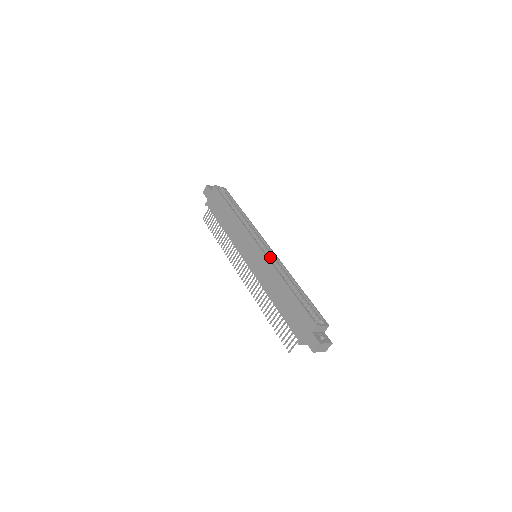
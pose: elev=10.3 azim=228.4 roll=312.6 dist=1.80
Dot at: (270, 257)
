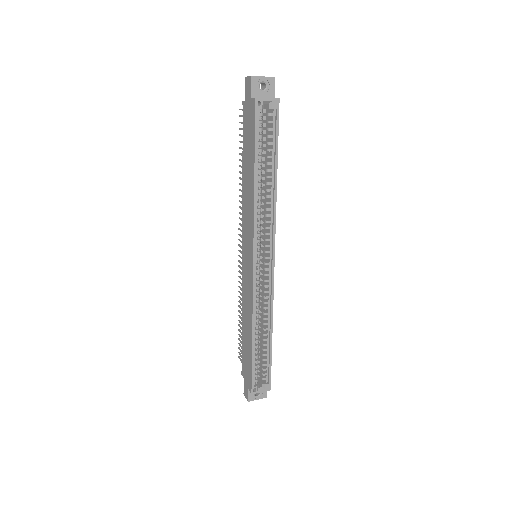
Dot at: (264, 280)
